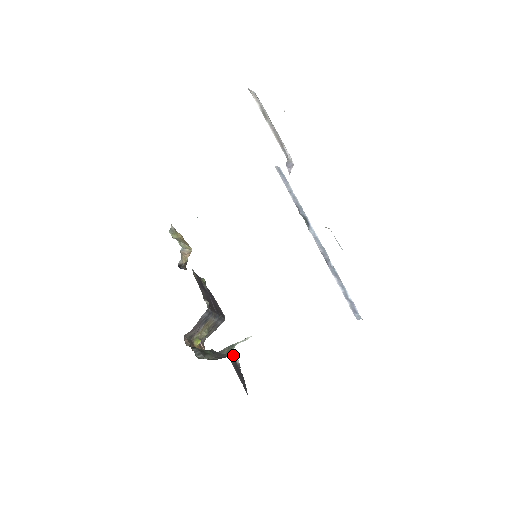
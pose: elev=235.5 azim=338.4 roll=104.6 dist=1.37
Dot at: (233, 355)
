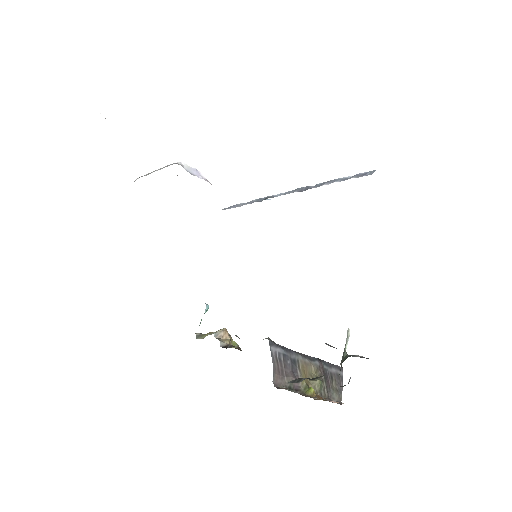
Dot at: (347, 357)
